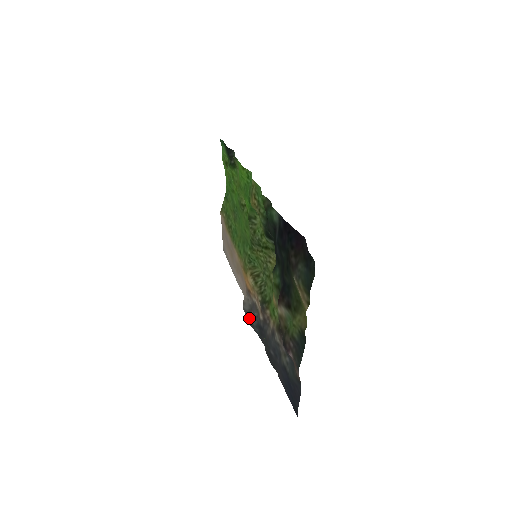
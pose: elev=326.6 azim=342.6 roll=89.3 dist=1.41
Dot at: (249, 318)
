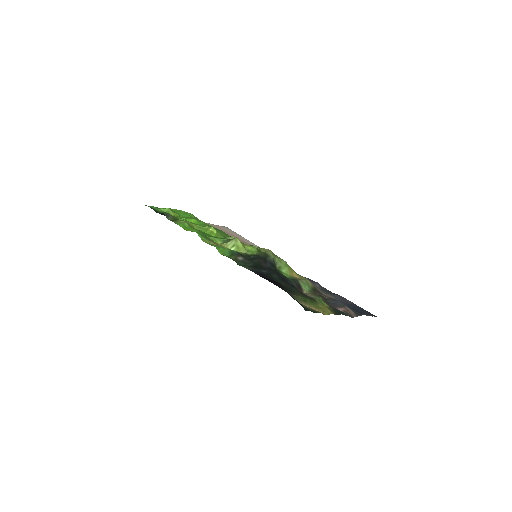
Dot at: occluded
